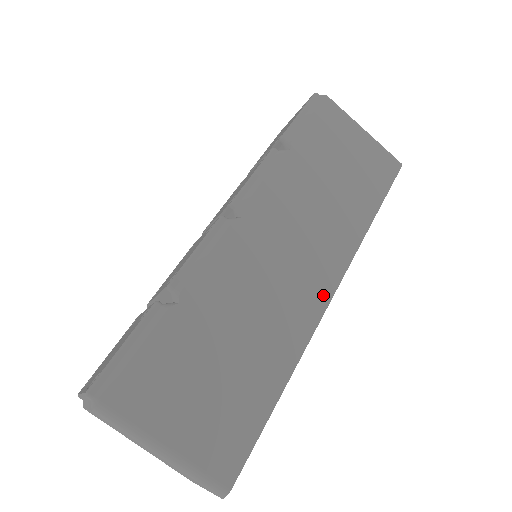
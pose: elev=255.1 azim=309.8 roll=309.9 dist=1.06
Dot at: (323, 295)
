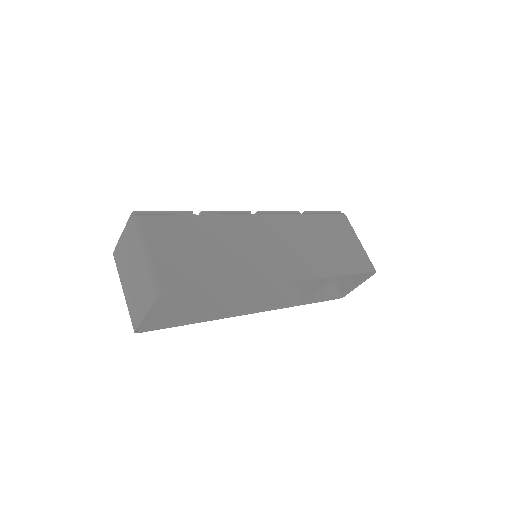
Dot at: (281, 277)
